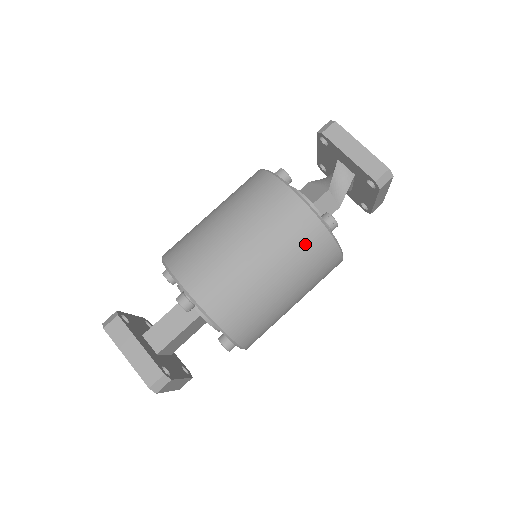
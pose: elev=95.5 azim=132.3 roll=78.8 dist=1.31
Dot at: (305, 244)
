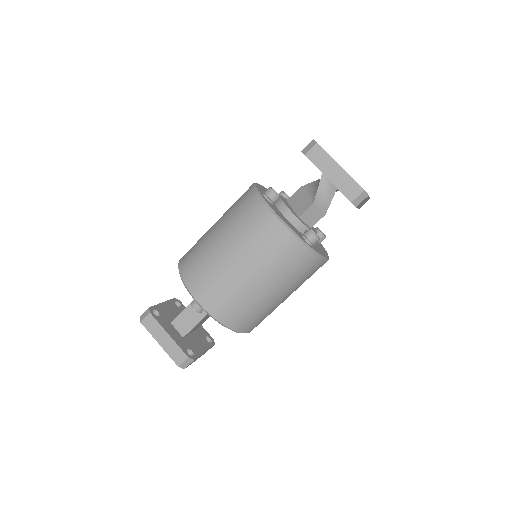
Dot at: (289, 261)
